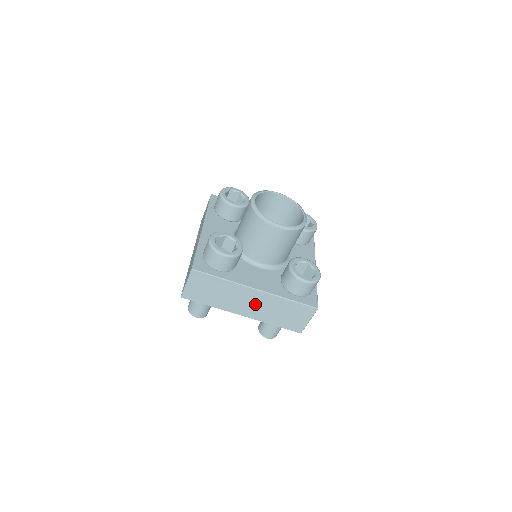
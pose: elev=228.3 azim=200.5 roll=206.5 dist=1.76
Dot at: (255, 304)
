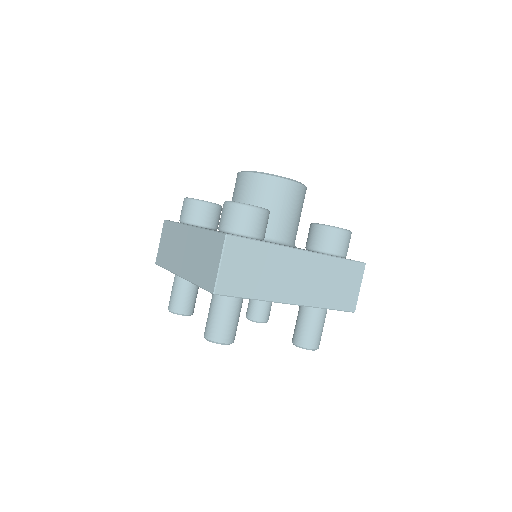
Dot at: (304, 277)
